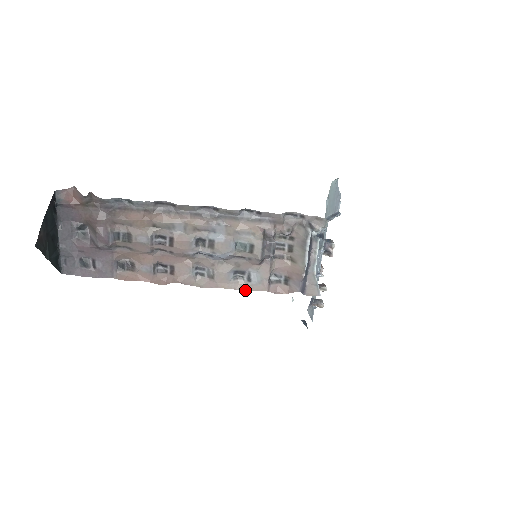
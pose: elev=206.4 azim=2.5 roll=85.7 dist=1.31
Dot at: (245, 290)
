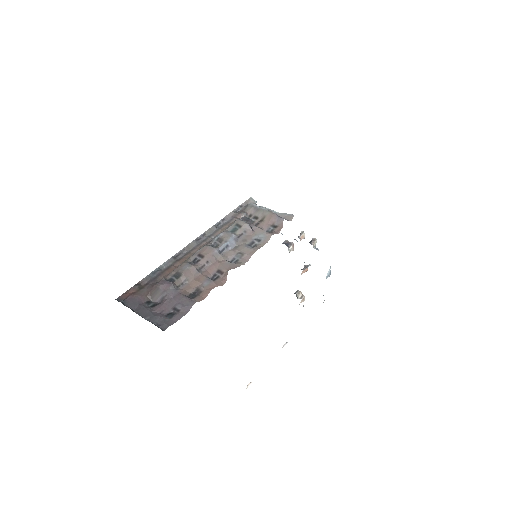
Dot at: occluded
